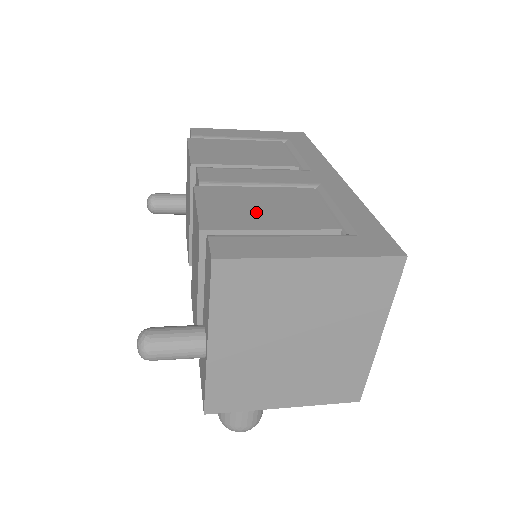
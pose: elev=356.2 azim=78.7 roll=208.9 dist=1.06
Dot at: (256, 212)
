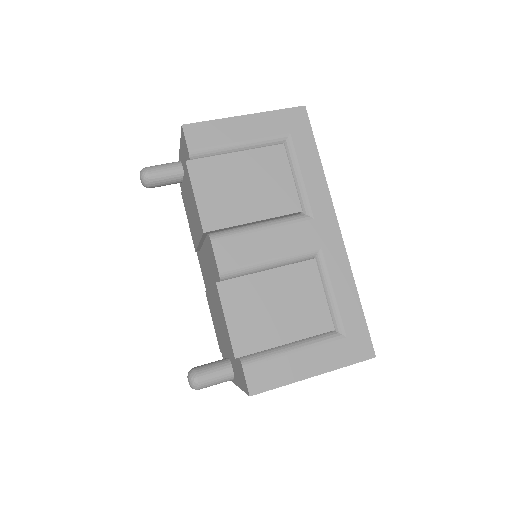
Dot at: (272, 319)
